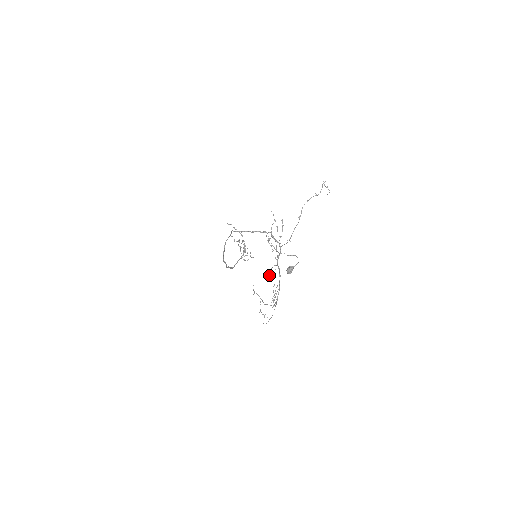
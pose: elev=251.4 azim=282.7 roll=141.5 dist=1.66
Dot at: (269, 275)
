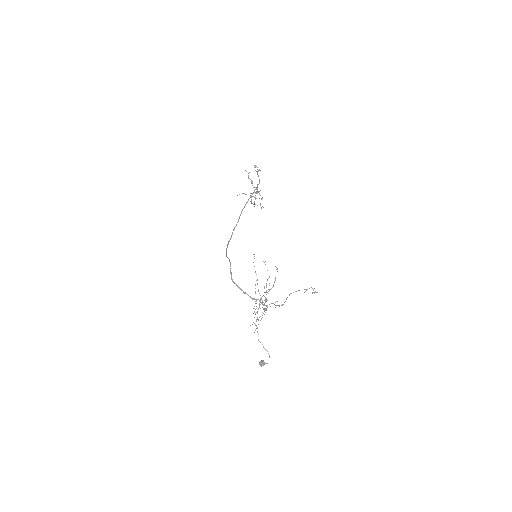
Dot at: occluded
